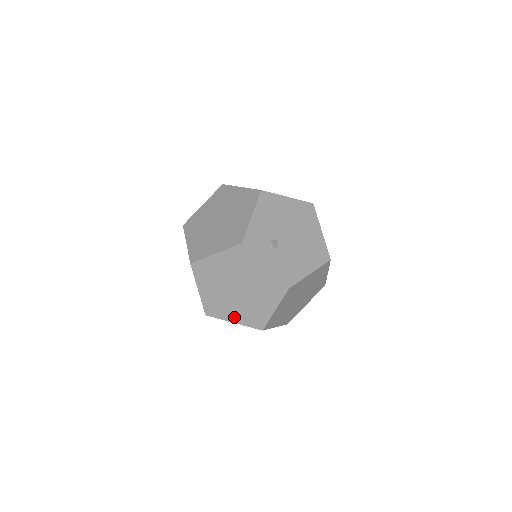
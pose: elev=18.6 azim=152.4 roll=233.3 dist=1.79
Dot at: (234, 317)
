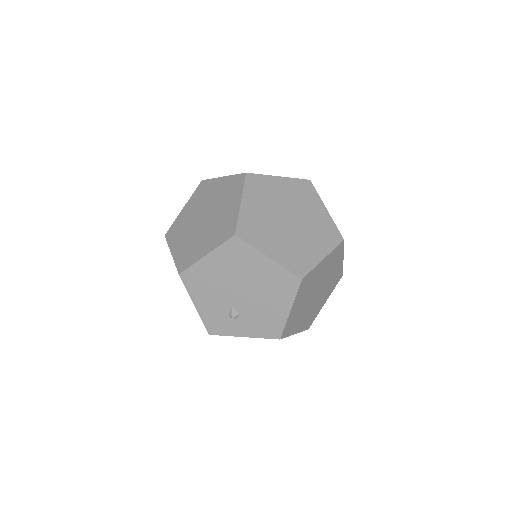
Dot at: occluded
